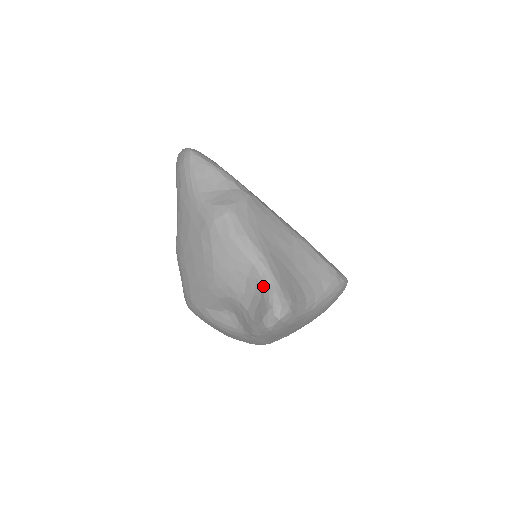
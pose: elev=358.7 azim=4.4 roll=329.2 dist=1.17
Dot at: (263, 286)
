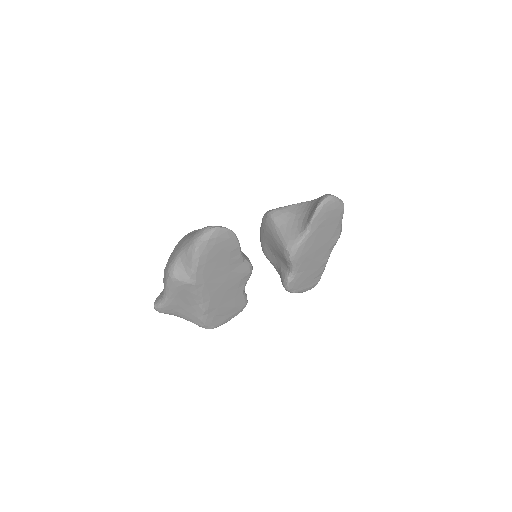
Dot at: (161, 299)
